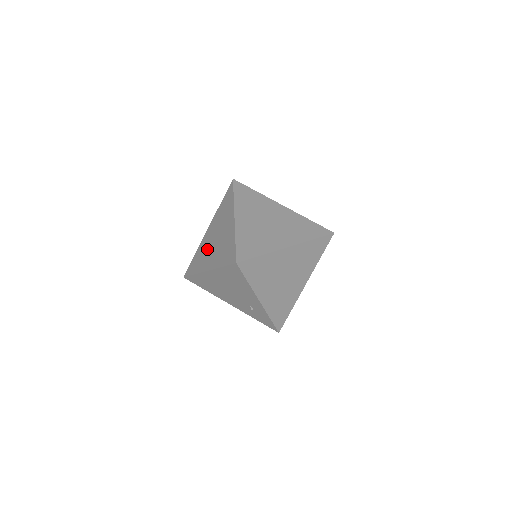
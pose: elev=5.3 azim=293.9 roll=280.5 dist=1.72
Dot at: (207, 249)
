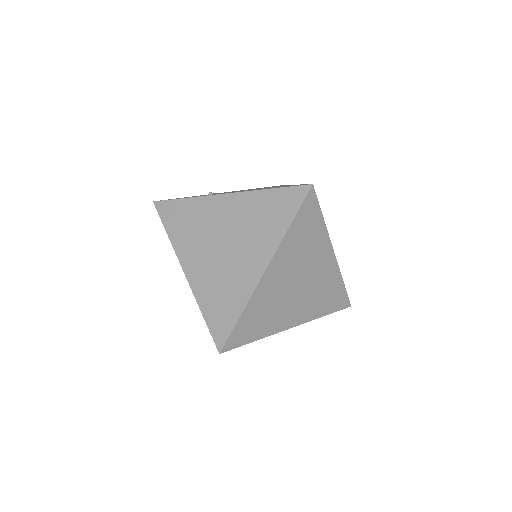
Dot at: occluded
